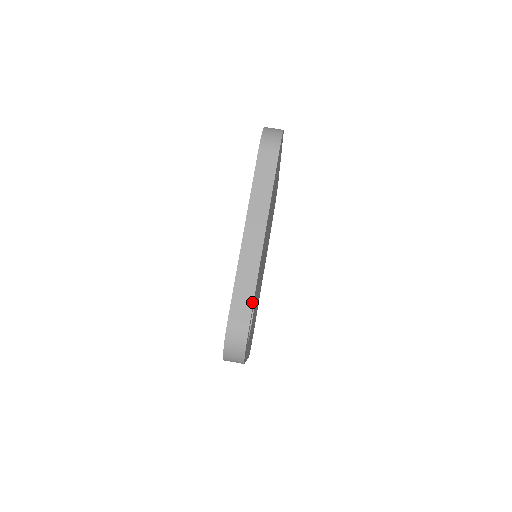
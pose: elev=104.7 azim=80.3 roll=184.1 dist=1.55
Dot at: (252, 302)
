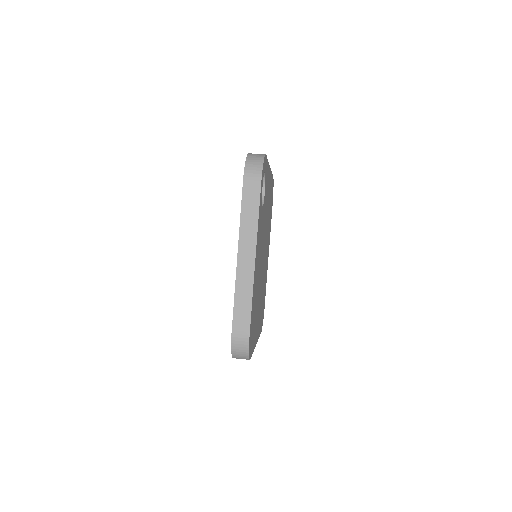
Dot at: occluded
